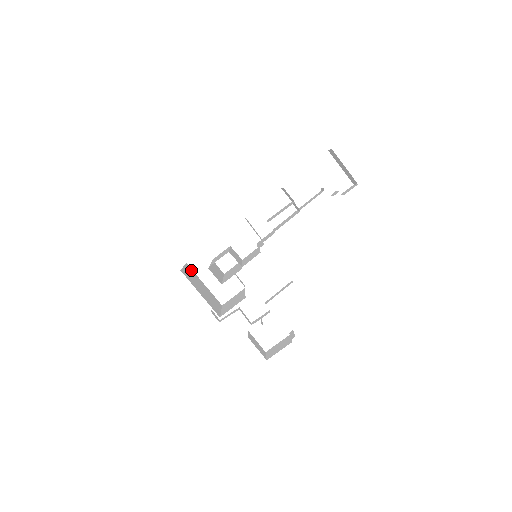
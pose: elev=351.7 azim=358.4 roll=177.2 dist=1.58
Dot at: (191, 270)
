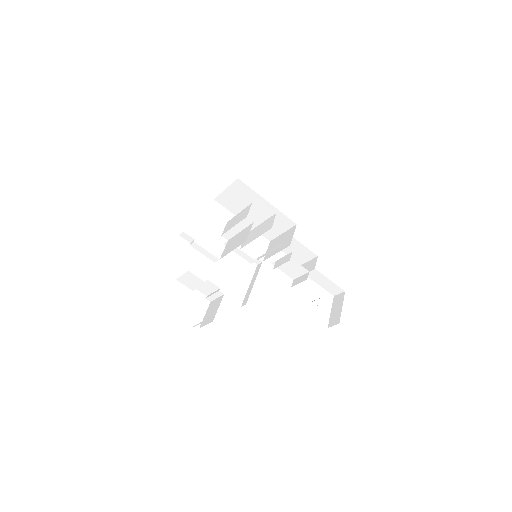
Dot at: occluded
